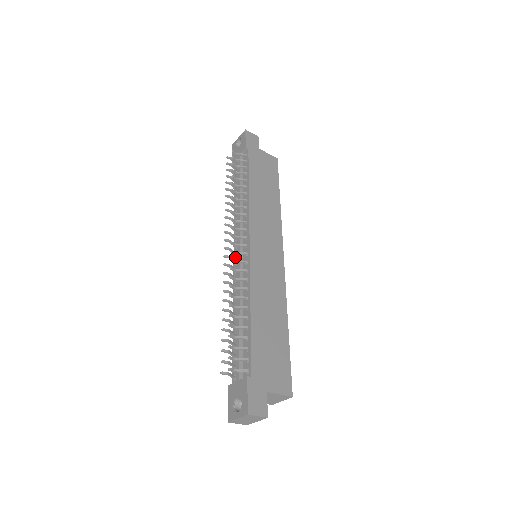
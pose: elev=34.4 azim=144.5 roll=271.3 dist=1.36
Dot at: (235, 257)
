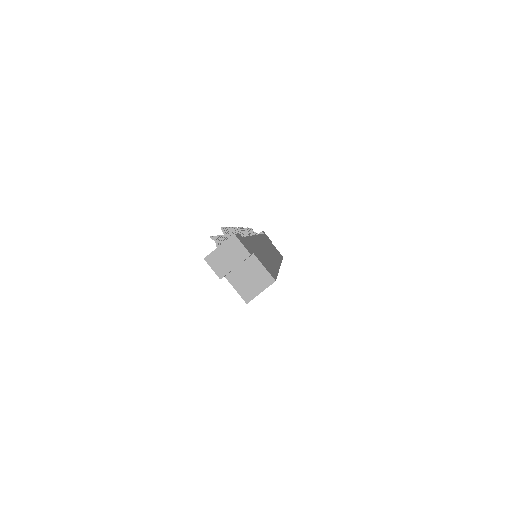
Dot at: occluded
